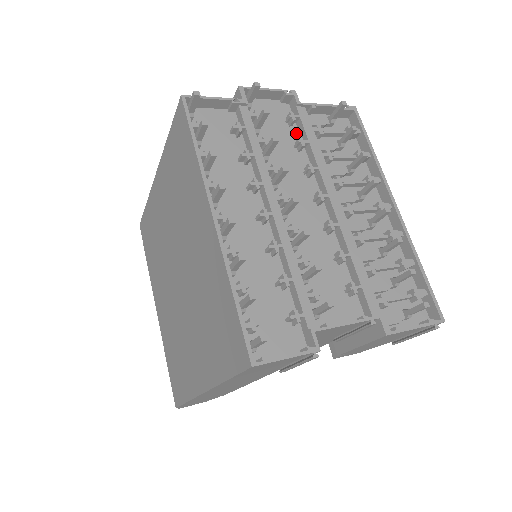
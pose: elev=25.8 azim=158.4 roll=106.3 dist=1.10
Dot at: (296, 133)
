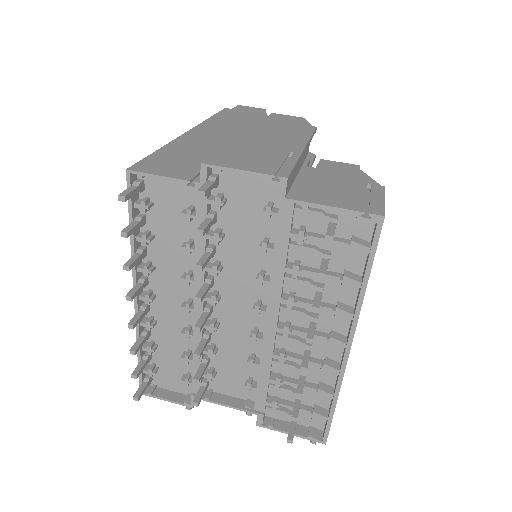
Dot at: (273, 225)
